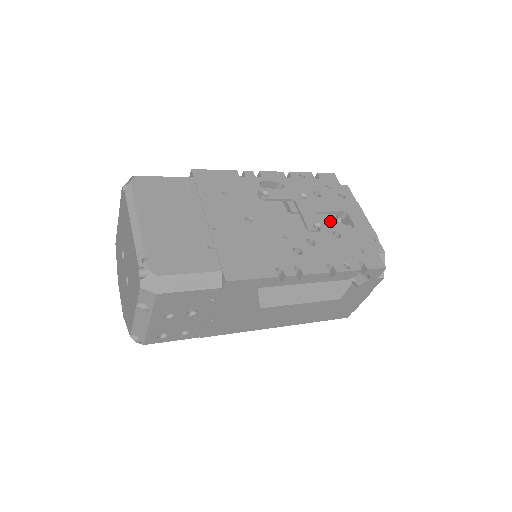
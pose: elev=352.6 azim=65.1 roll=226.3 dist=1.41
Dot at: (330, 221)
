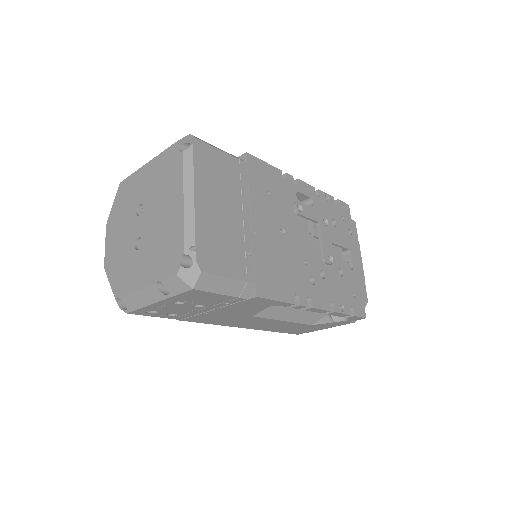
Dot at: (337, 255)
